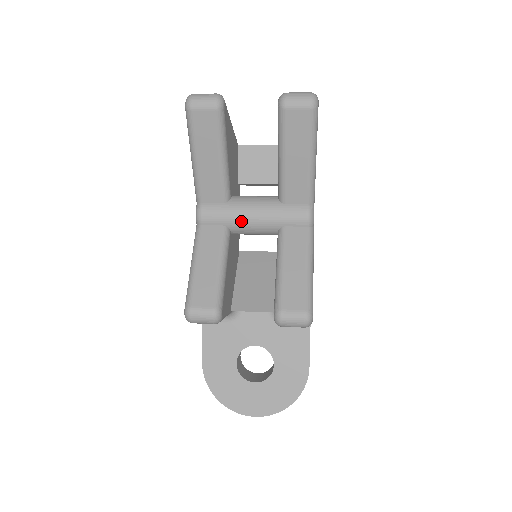
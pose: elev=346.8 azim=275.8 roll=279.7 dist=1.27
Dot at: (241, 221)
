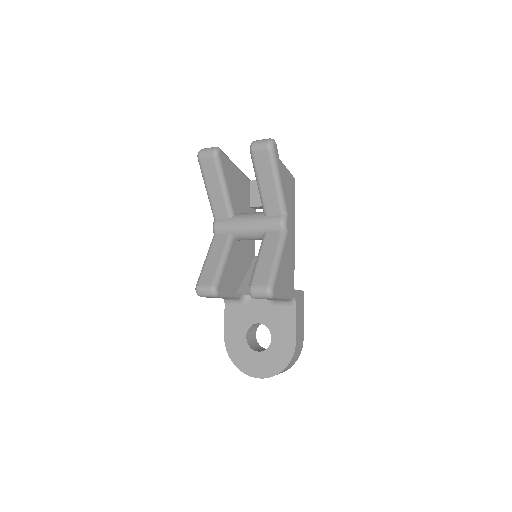
Dot at: (239, 230)
